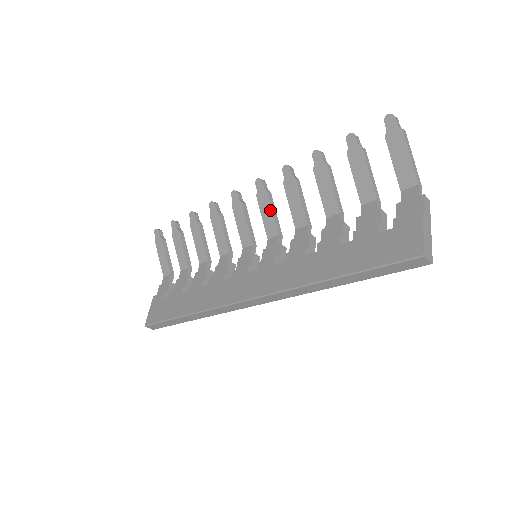
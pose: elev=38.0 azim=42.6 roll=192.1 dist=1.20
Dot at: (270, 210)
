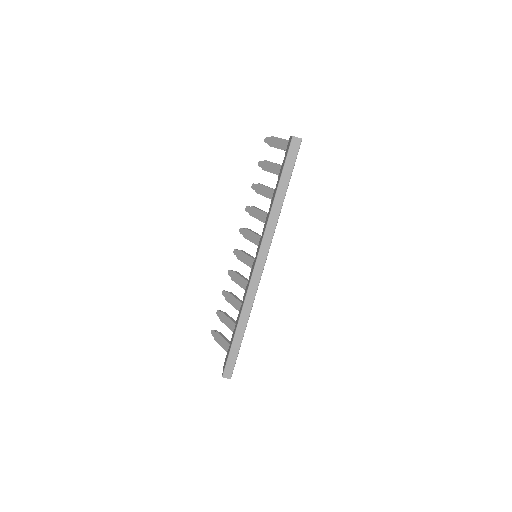
Dot at: (252, 233)
